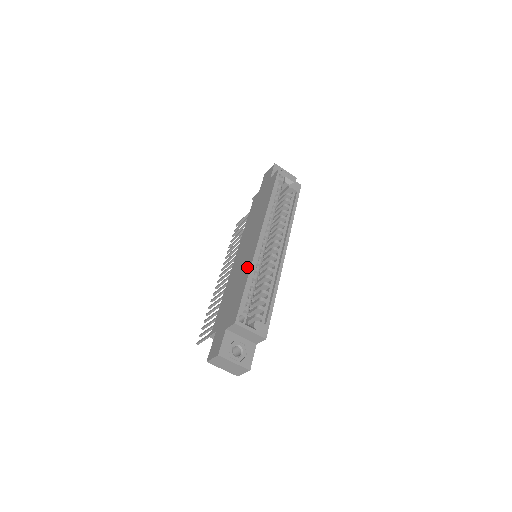
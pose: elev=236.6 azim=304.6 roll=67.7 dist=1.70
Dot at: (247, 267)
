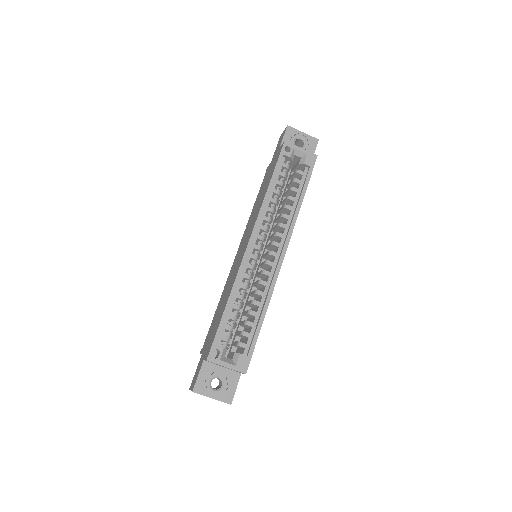
Dot at: (232, 283)
